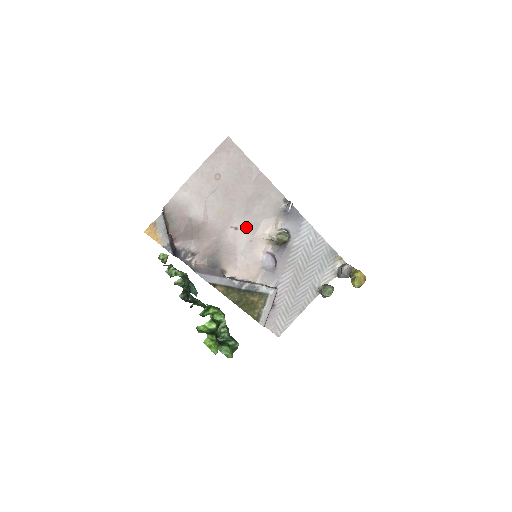
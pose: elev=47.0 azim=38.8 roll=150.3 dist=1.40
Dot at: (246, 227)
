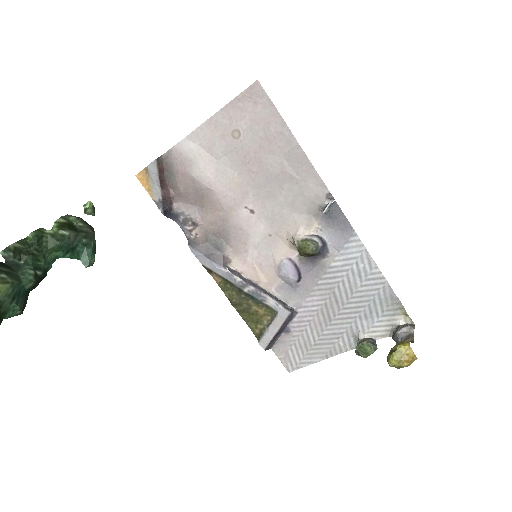
Dot at: (266, 214)
